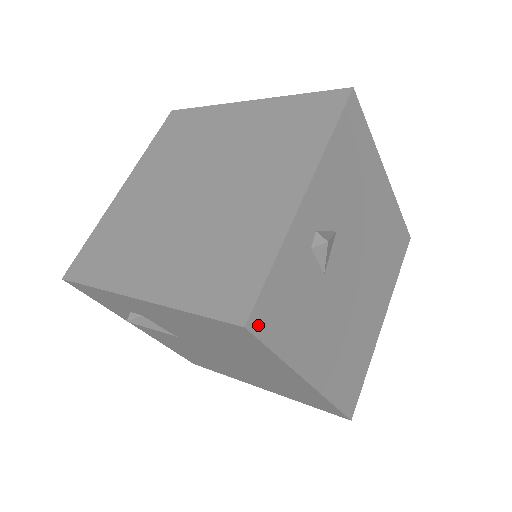
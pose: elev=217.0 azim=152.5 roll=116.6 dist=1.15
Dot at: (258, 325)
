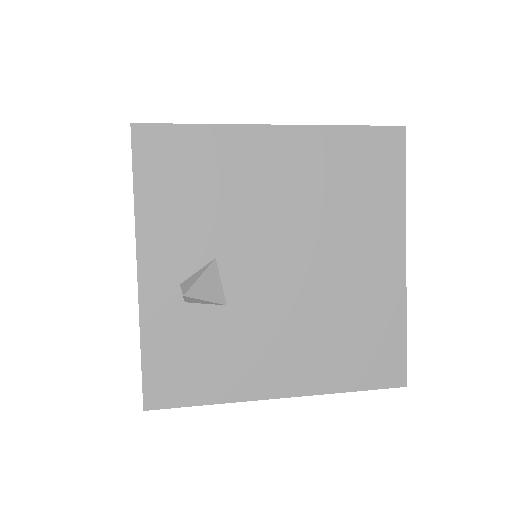
Dot at: (159, 400)
